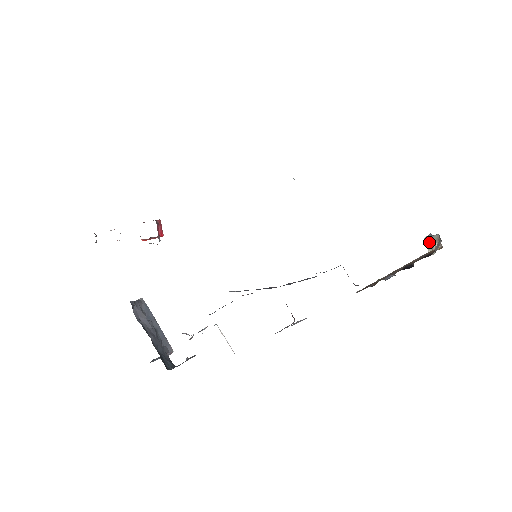
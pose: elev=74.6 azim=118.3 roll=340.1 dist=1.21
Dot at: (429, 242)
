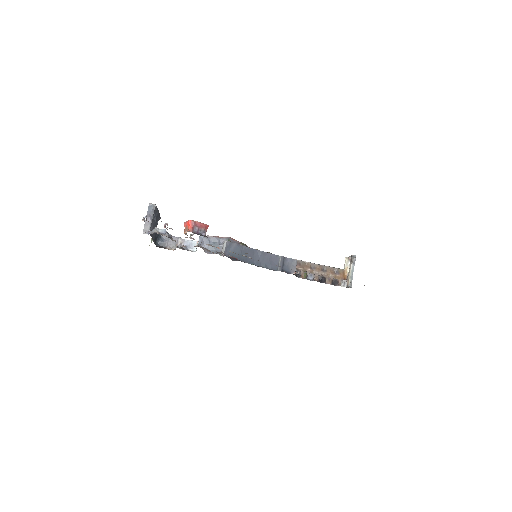
Dot at: (351, 257)
